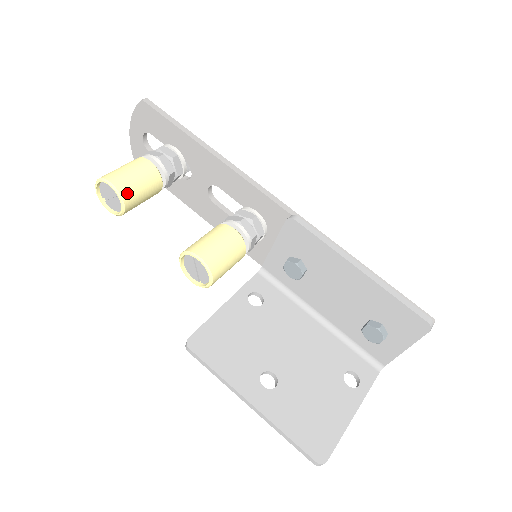
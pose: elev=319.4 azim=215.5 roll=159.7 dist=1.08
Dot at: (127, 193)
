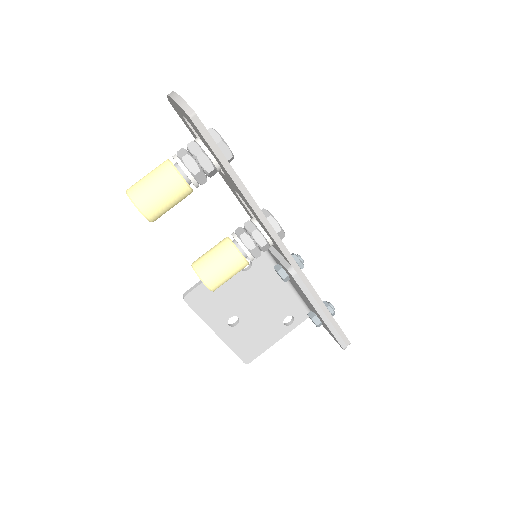
Dot at: (157, 217)
